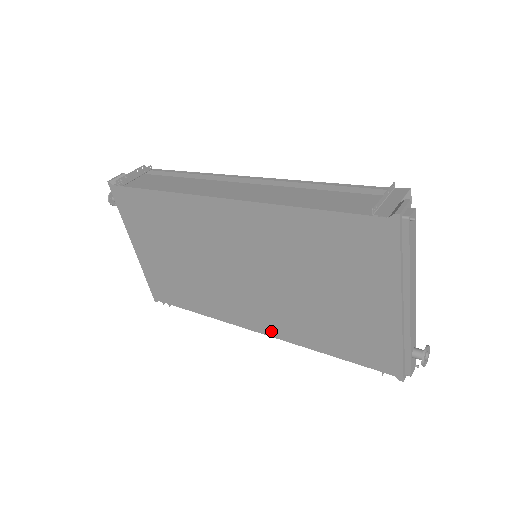
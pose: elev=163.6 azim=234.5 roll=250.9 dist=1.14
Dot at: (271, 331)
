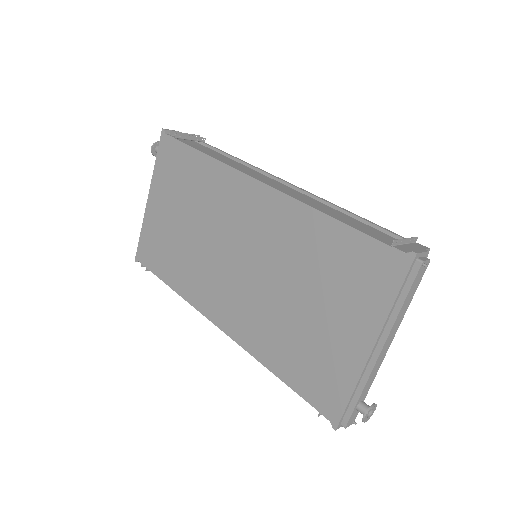
Dot at: (232, 331)
